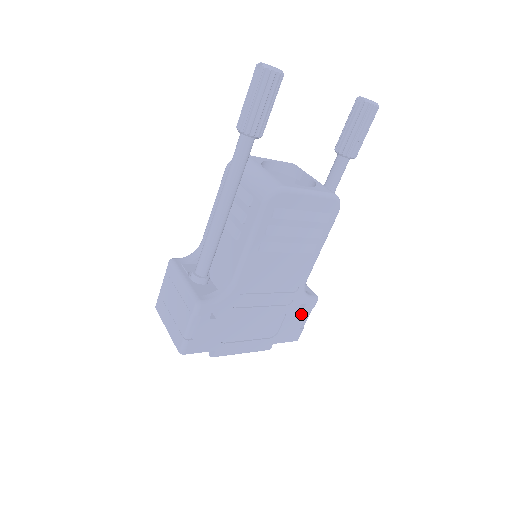
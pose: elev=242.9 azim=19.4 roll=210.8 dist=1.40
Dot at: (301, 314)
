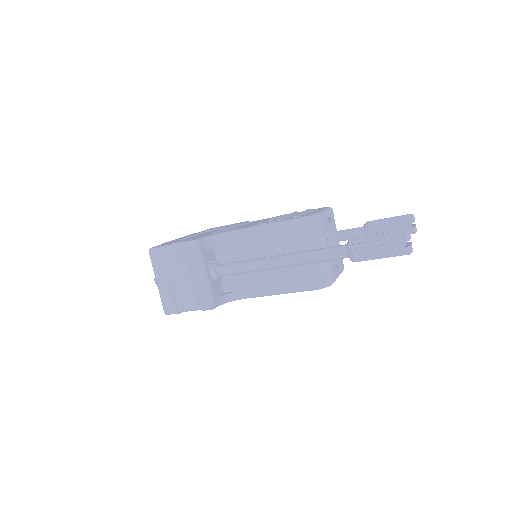
Dot at: occluded
